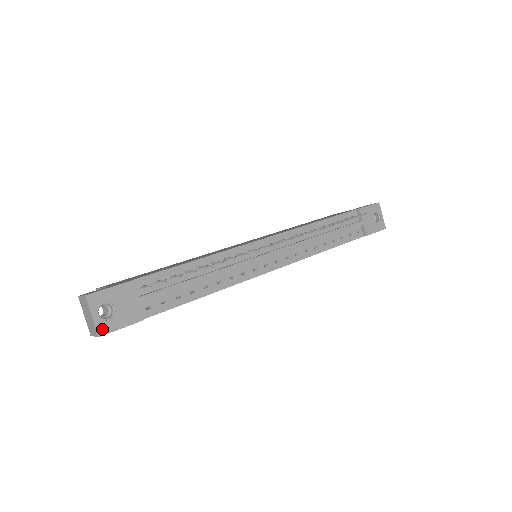
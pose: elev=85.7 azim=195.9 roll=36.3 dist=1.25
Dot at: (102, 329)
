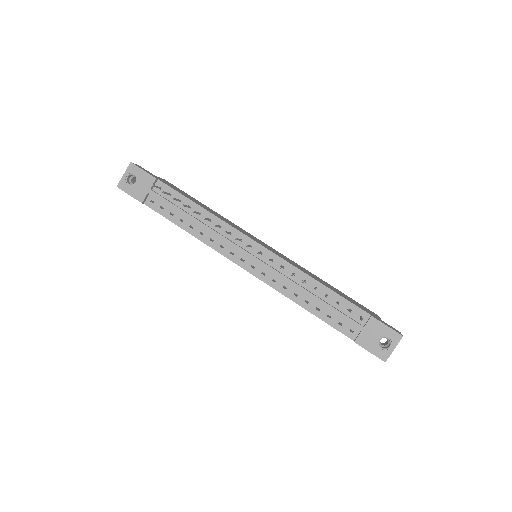
Dot at: (122, 185)
